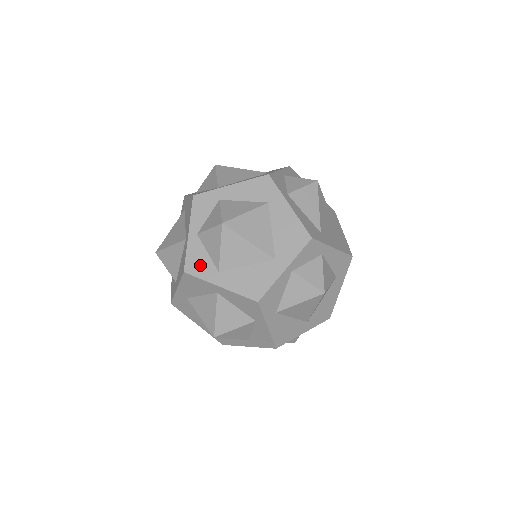
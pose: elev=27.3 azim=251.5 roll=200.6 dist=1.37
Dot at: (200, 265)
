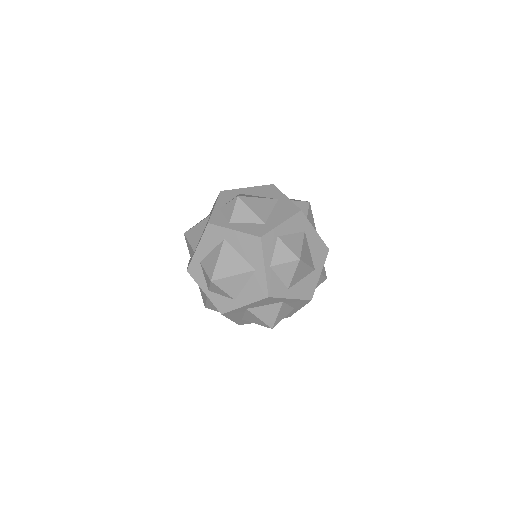
Dot at: (277, 288)
